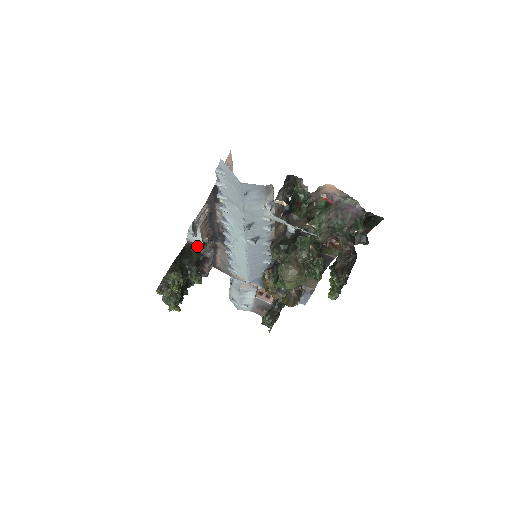
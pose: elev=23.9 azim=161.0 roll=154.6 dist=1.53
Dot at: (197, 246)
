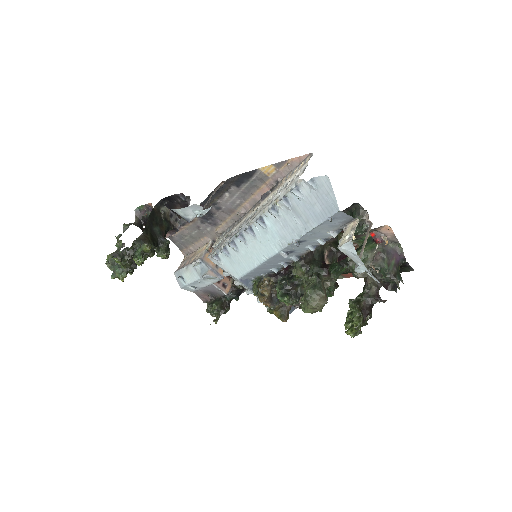
Dot at: (167, 212)
